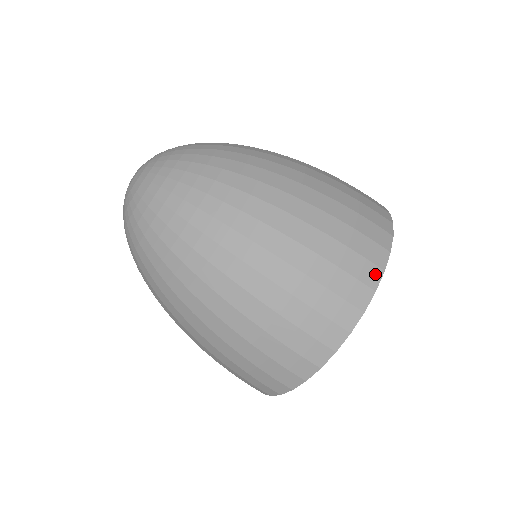
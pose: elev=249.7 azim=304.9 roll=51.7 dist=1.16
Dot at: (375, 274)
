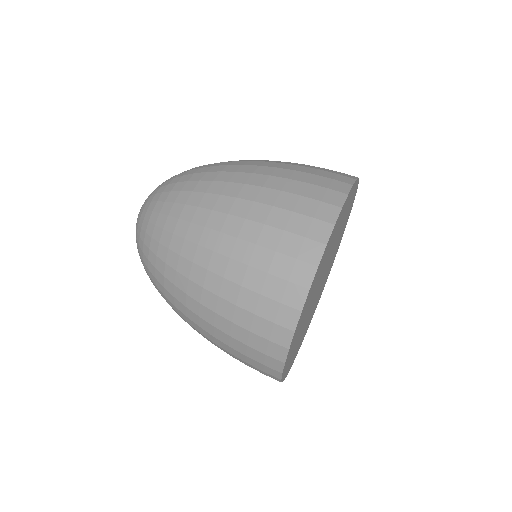
Dot at: occluded
